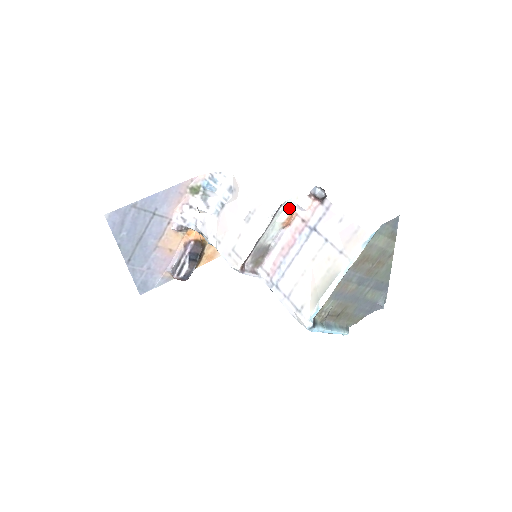
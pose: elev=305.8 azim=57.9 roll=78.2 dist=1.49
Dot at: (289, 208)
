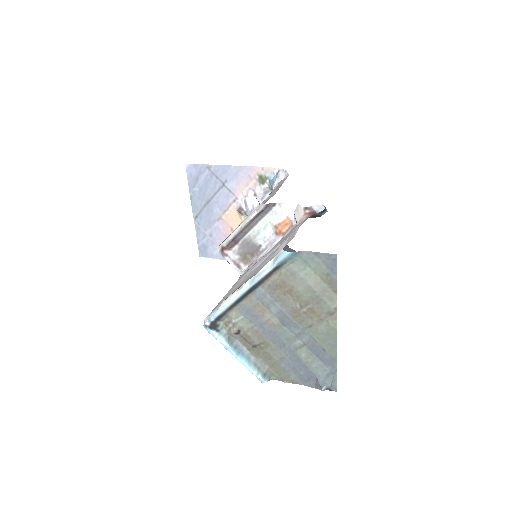
Dot at: (285, 213)
